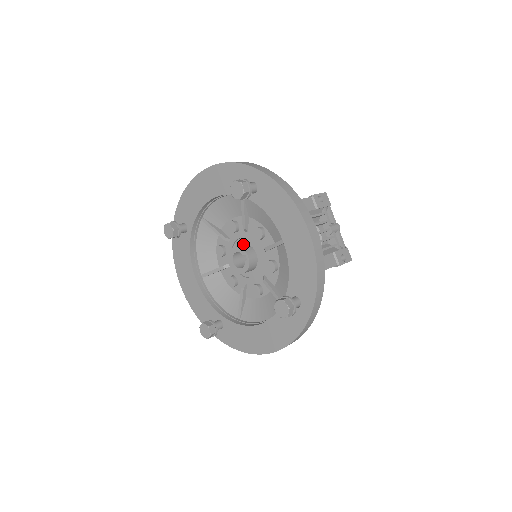
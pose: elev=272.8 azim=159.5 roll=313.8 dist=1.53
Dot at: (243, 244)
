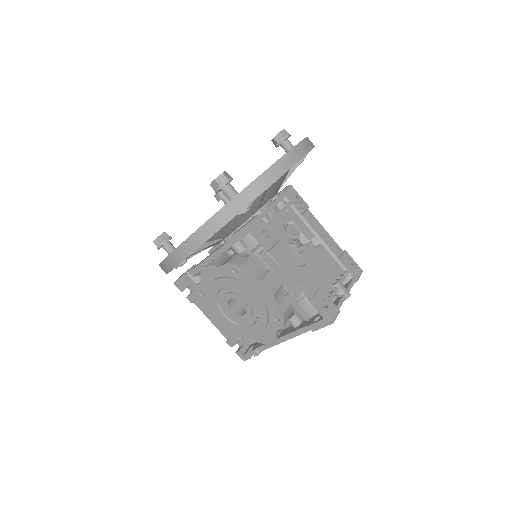
Dot at: occluded
